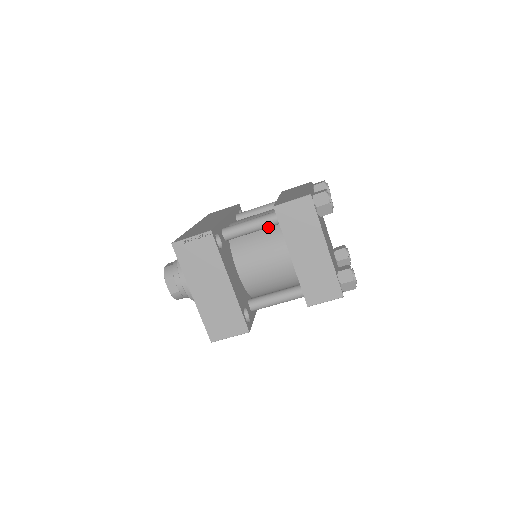
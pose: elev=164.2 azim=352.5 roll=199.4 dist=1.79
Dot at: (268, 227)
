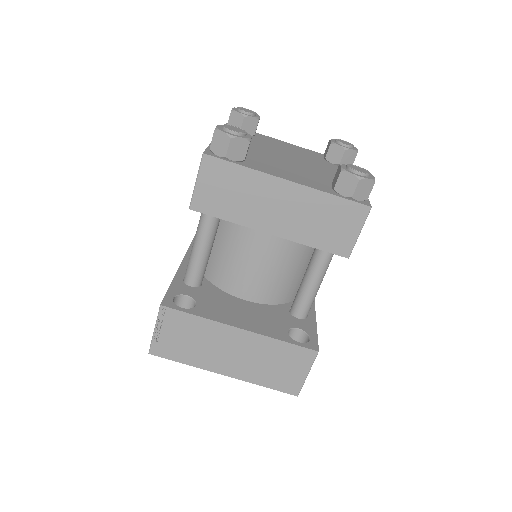
Dot at: (216, 229)
